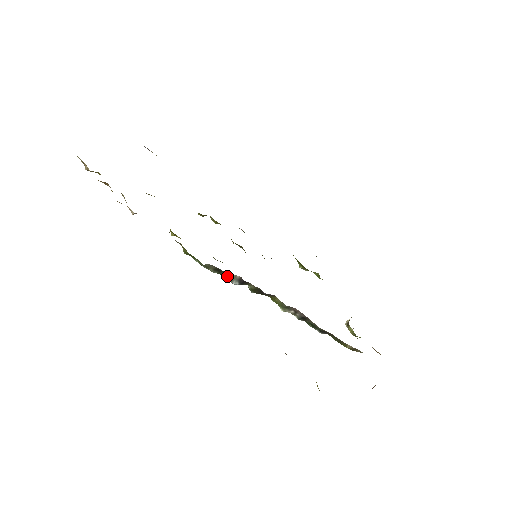
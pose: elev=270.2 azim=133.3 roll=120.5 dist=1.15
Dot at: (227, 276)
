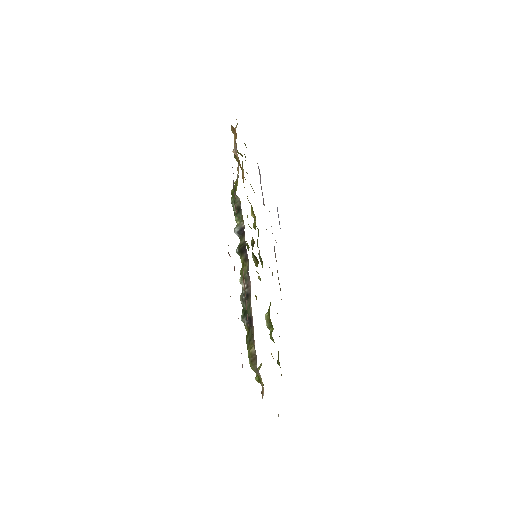
Dot at: (238, 221)
